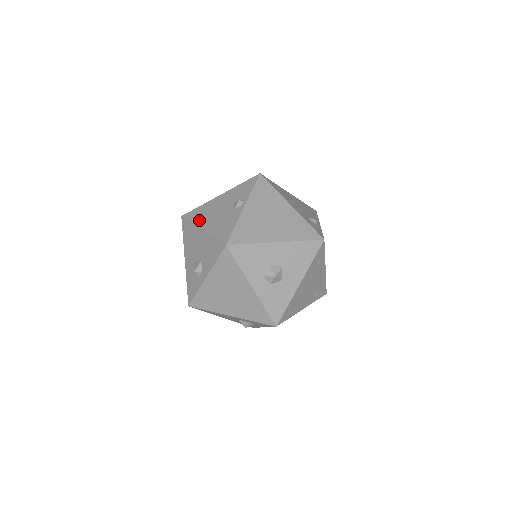
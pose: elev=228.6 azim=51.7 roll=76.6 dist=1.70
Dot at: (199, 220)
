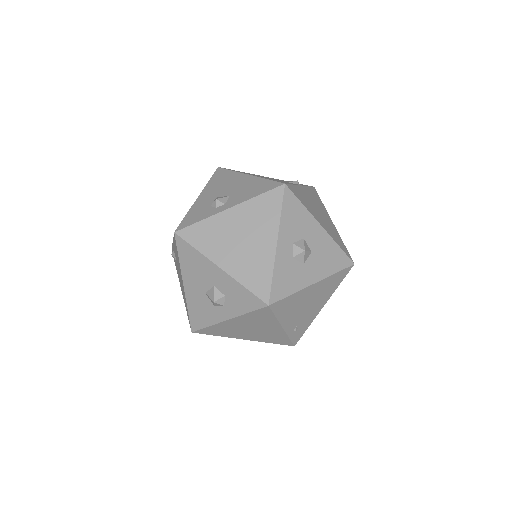
Dot at: occluded
